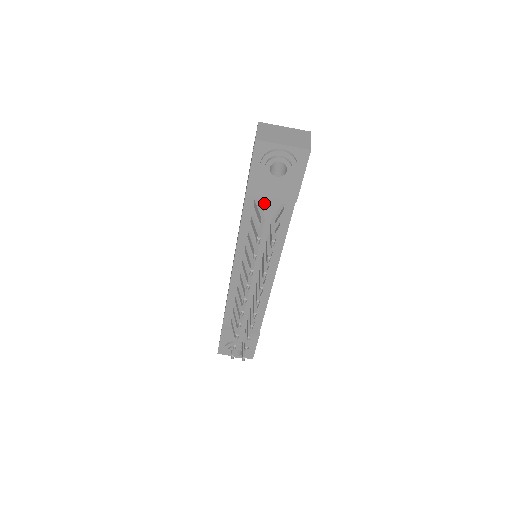
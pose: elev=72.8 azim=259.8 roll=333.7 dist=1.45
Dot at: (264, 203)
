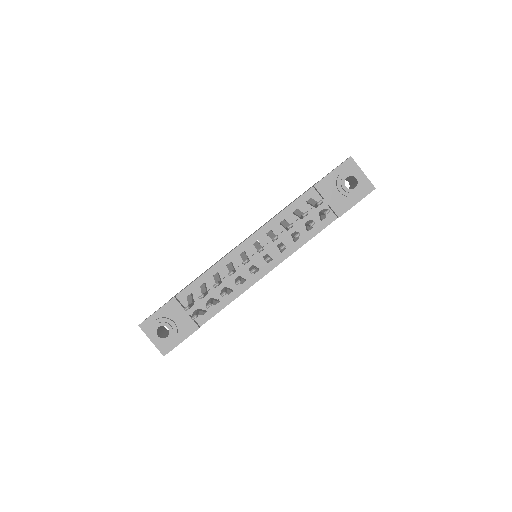
Dot at: occluded
